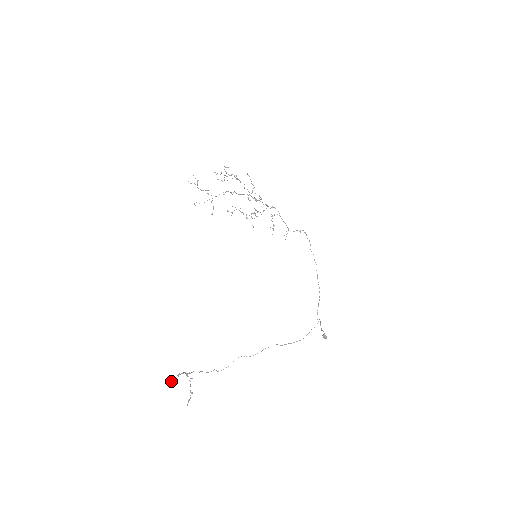
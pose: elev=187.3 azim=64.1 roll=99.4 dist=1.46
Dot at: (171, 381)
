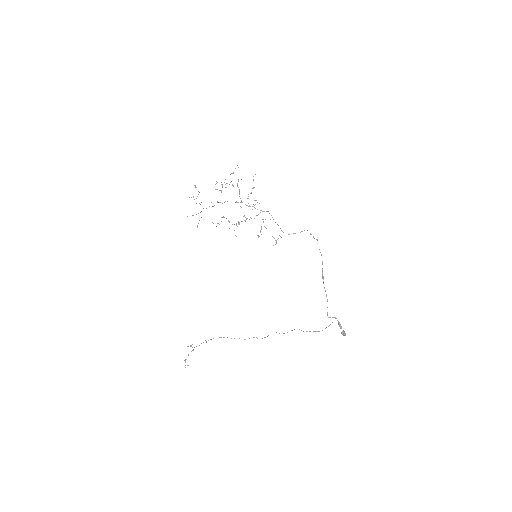
Dot at: occluded
